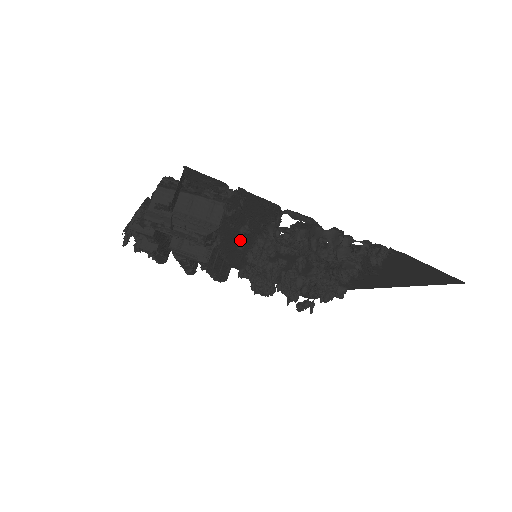
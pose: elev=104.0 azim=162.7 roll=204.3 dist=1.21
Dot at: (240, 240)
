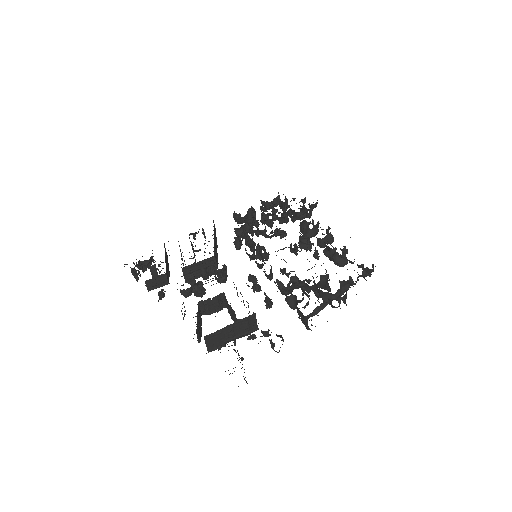
Dot at: (257, 290)
